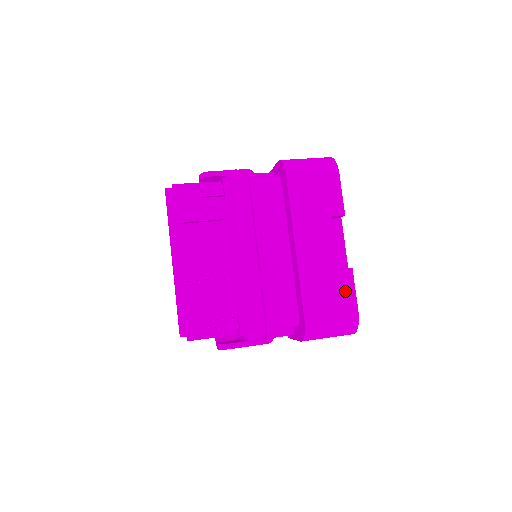
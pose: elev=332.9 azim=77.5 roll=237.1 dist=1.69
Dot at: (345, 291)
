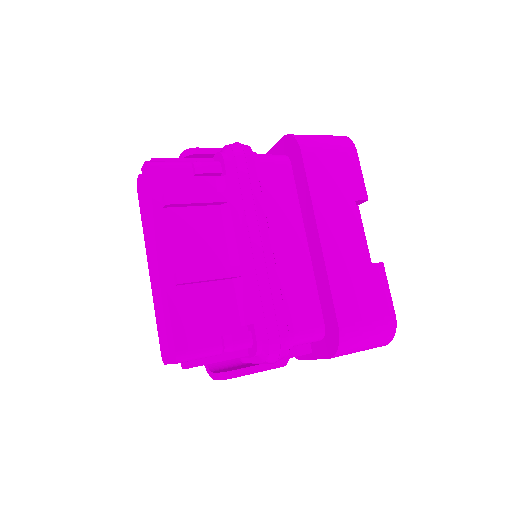
Dot at: (379, 290)
